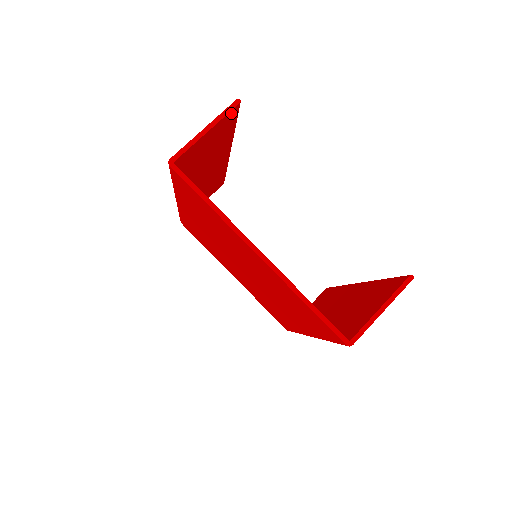
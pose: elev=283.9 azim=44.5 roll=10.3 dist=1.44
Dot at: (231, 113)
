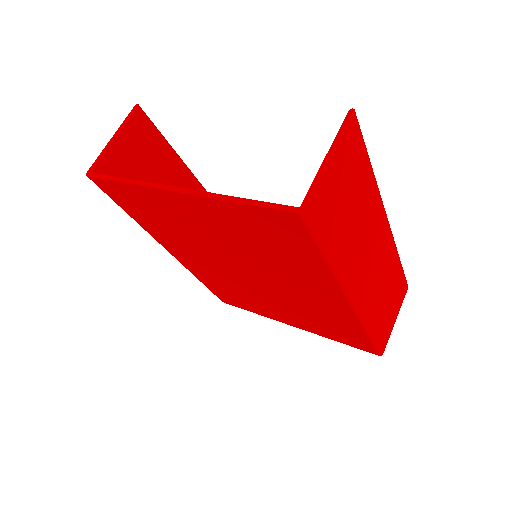
Dot at: (137, 119)
